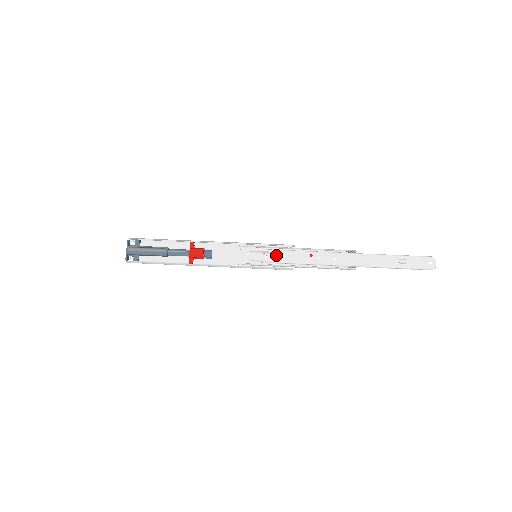
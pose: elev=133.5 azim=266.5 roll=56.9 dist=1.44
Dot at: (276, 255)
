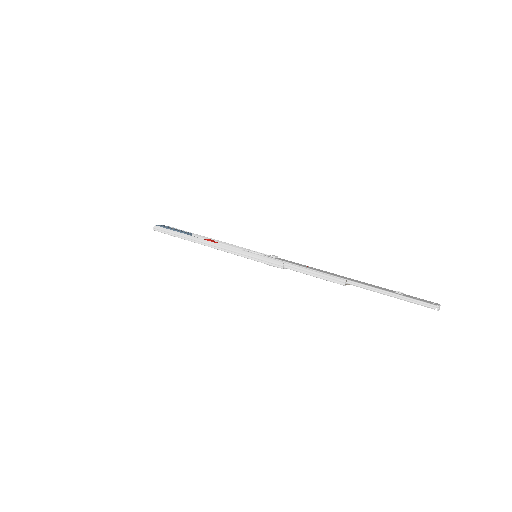
Dot at: (275, 256)
